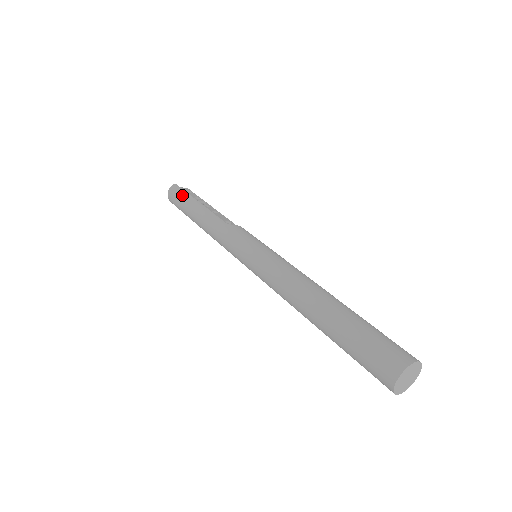
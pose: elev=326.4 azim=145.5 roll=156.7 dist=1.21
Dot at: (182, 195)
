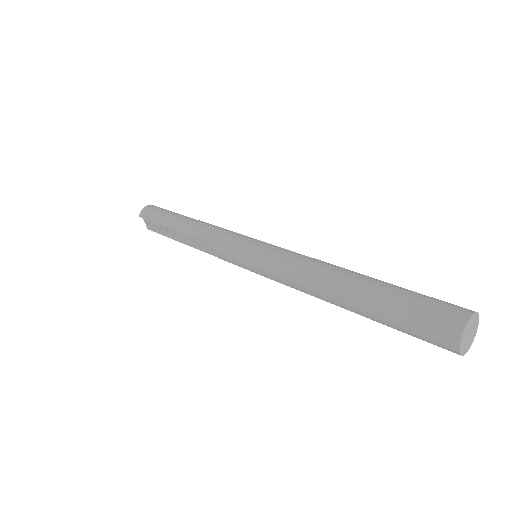
Dot at: occluded
